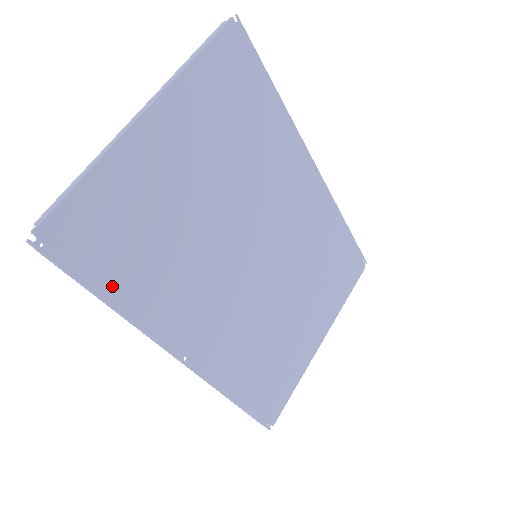
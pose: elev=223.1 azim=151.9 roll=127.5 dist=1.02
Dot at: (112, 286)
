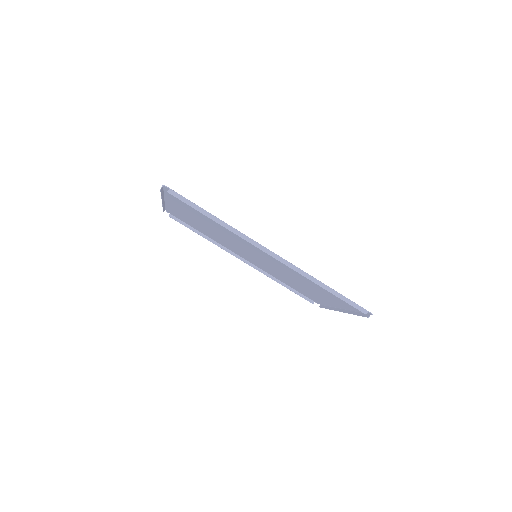
Dot at: occluded
